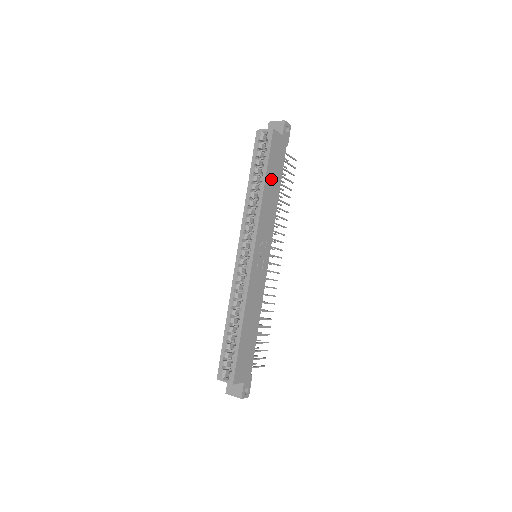
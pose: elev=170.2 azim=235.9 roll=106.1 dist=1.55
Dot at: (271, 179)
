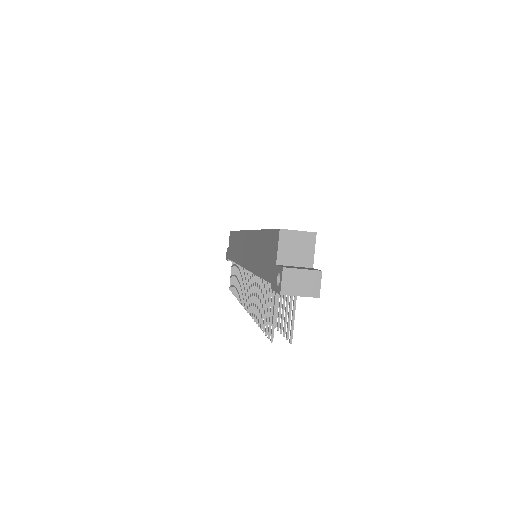
Dot at: occluded
